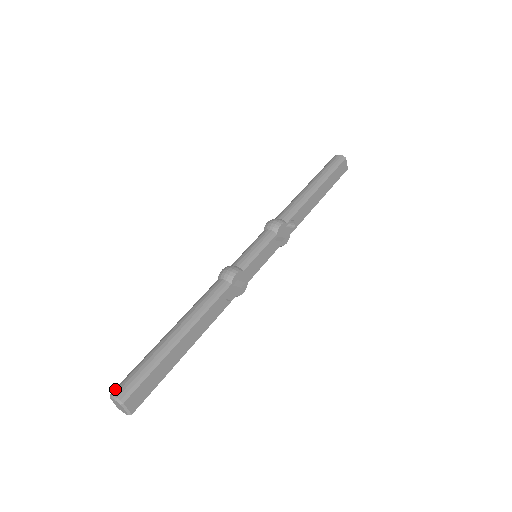
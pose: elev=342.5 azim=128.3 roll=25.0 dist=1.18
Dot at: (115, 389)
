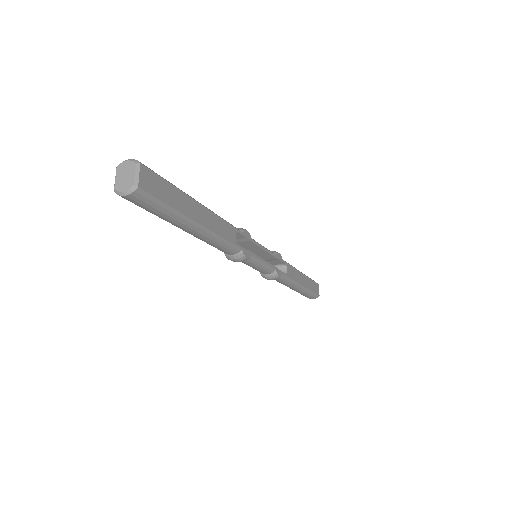
Dot at: occluded
